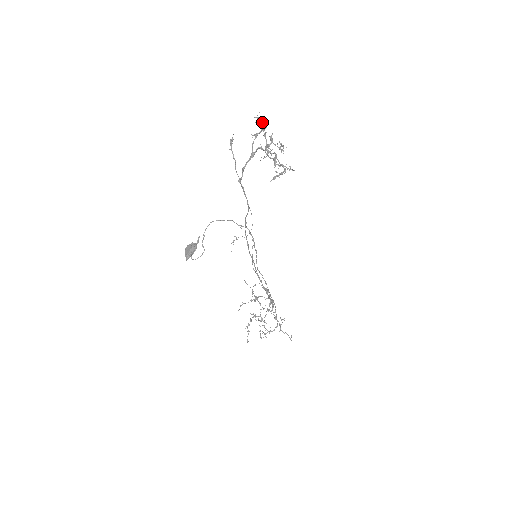
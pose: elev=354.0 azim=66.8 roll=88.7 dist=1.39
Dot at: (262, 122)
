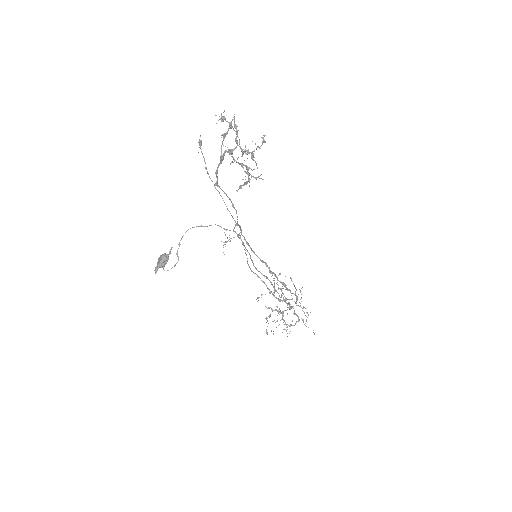
Dot at: (227, 121)
